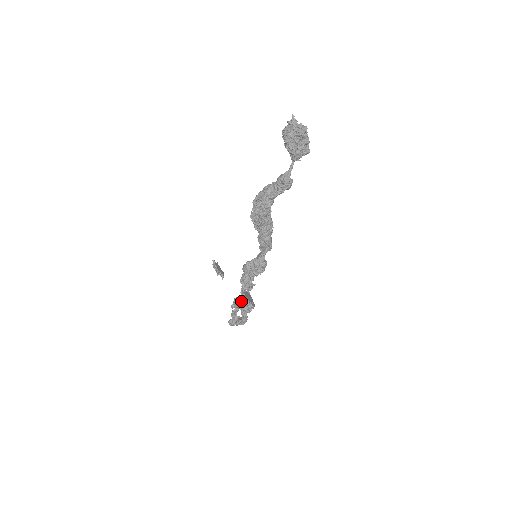
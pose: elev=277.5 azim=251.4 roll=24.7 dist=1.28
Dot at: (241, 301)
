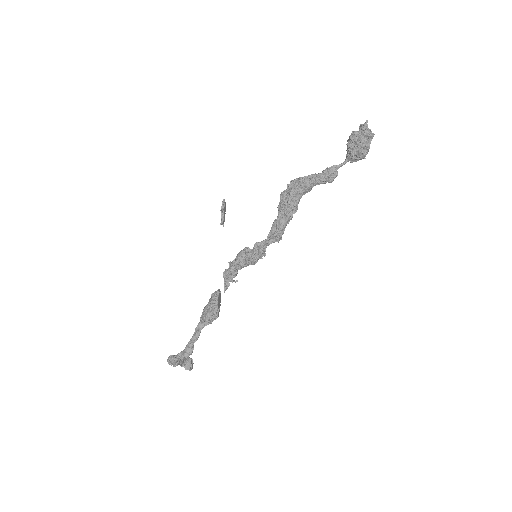
Dot at: (209, 302)
